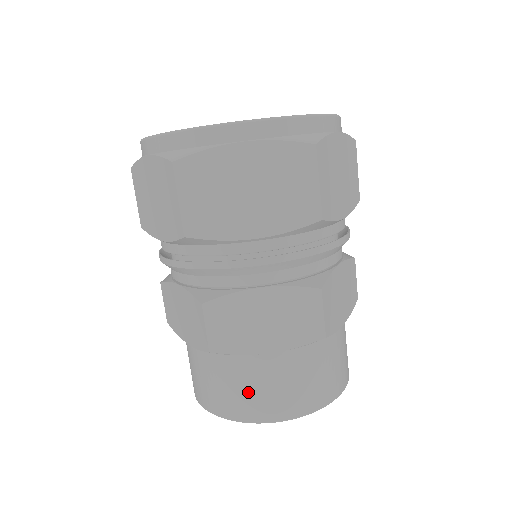
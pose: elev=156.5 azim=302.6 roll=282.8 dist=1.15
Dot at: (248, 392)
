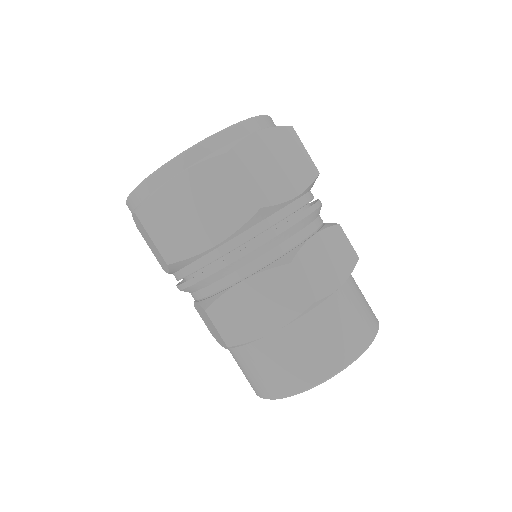
Dot at: (275, 370)
